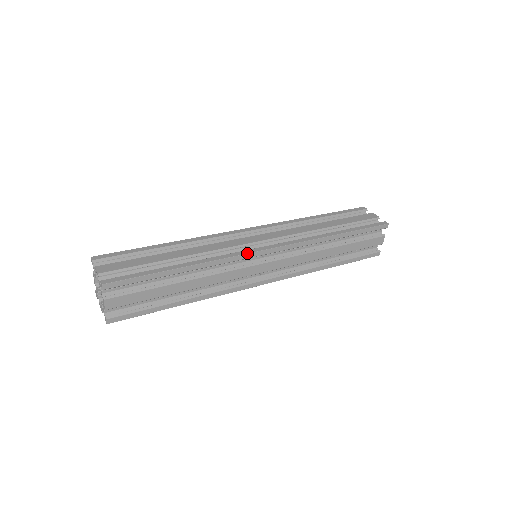
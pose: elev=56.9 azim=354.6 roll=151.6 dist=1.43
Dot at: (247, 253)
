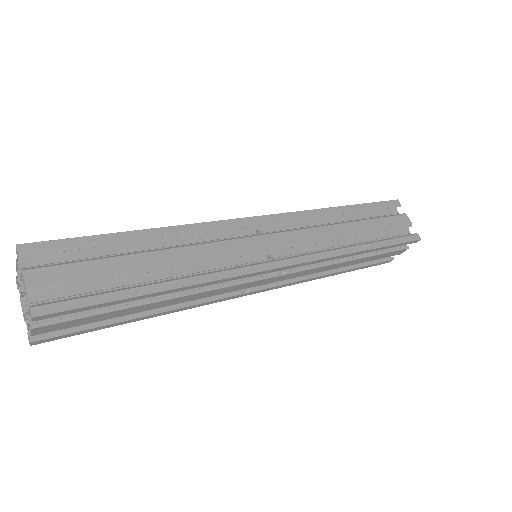
Dot at: (229, 219)
